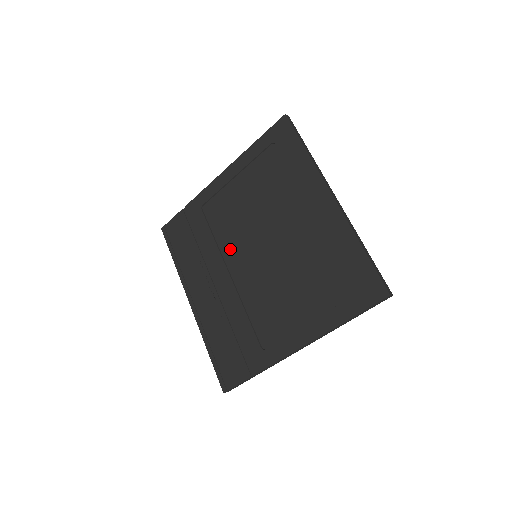
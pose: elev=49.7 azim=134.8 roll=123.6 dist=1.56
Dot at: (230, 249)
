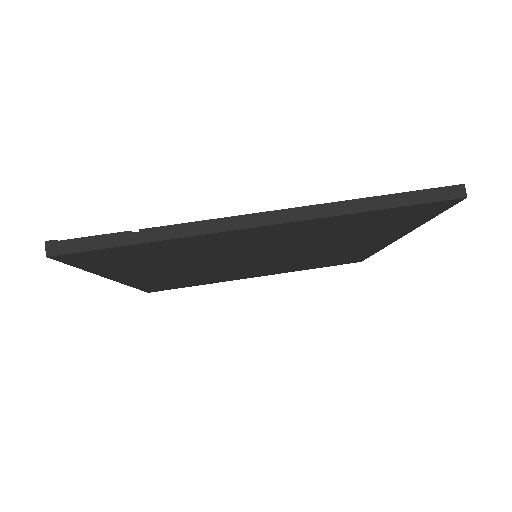
Dot at: occluded
